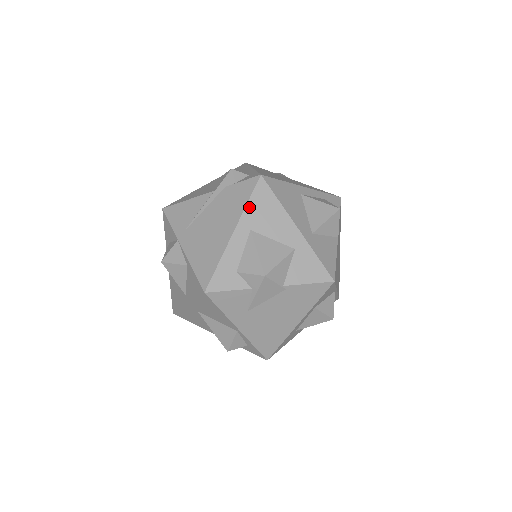
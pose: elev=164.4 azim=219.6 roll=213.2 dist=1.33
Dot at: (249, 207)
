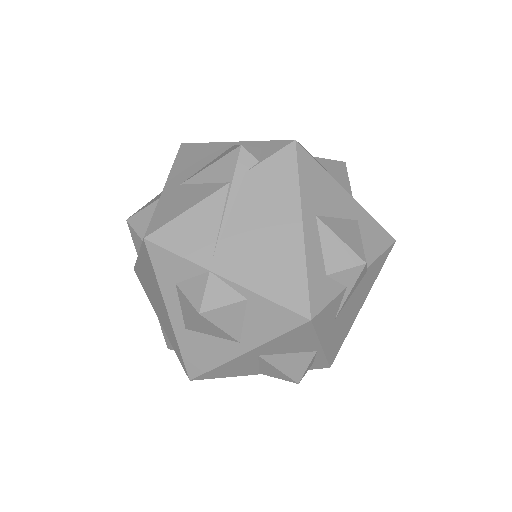
Dot at: (303, 186)
